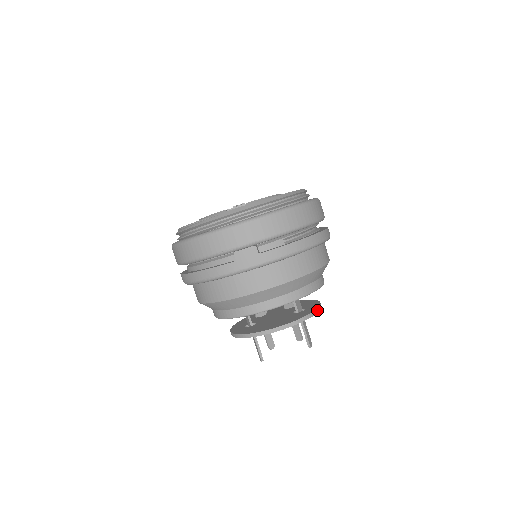
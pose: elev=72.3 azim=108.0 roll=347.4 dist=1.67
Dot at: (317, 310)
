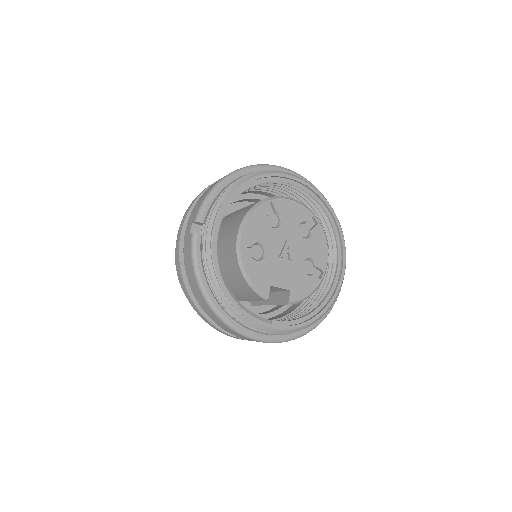
Dot at: occluded
